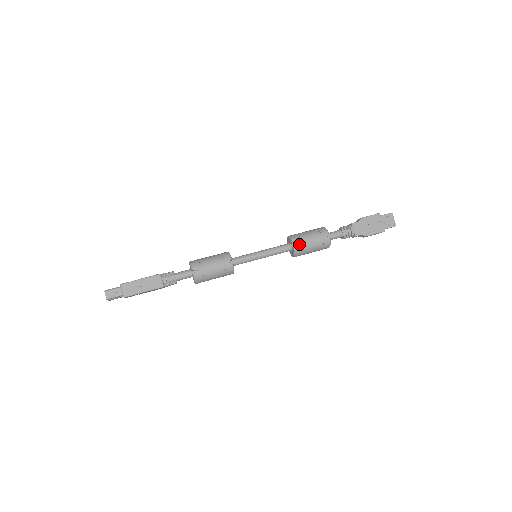
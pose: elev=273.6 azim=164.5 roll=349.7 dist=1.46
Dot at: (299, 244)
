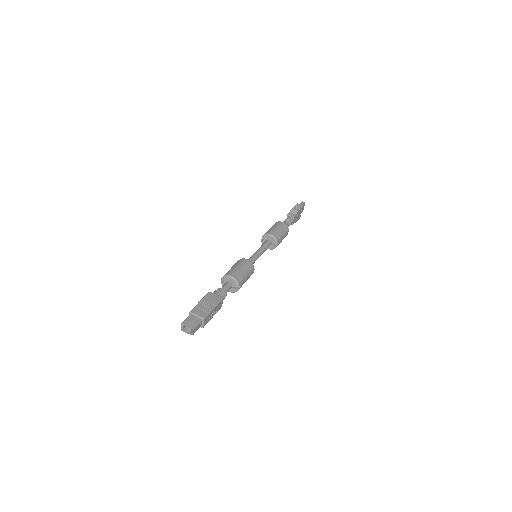
Dot at: (279, 243)
